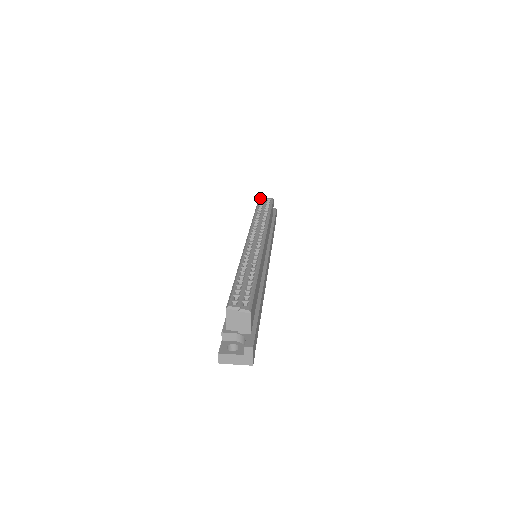
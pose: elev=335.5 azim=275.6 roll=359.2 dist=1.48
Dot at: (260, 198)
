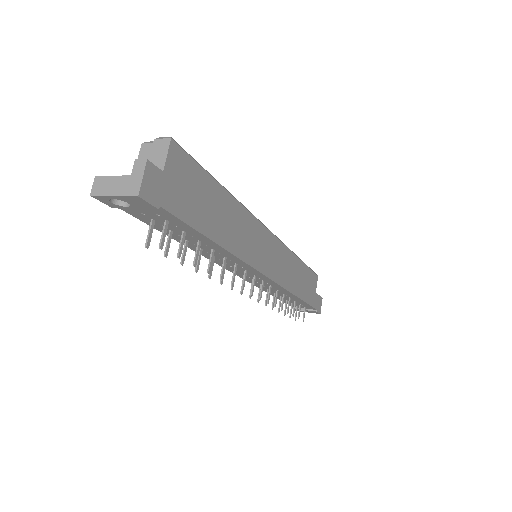
Dot at: occluded
